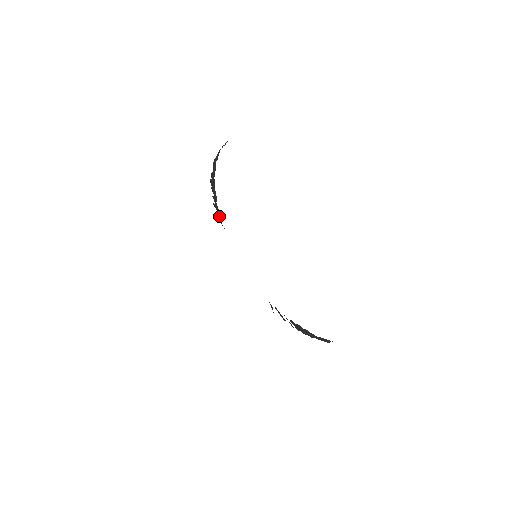
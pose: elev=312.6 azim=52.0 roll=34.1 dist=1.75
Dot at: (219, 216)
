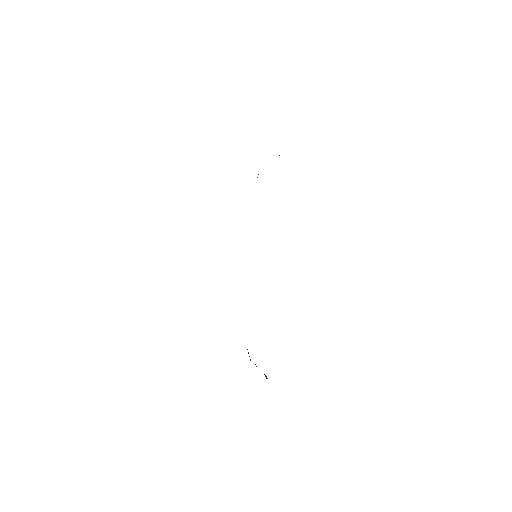
Dot at: occluded
